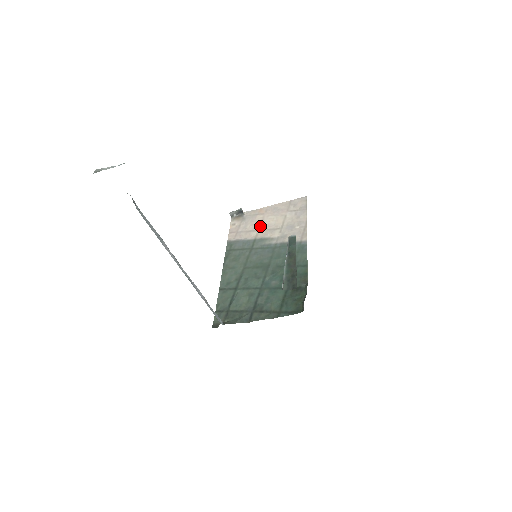
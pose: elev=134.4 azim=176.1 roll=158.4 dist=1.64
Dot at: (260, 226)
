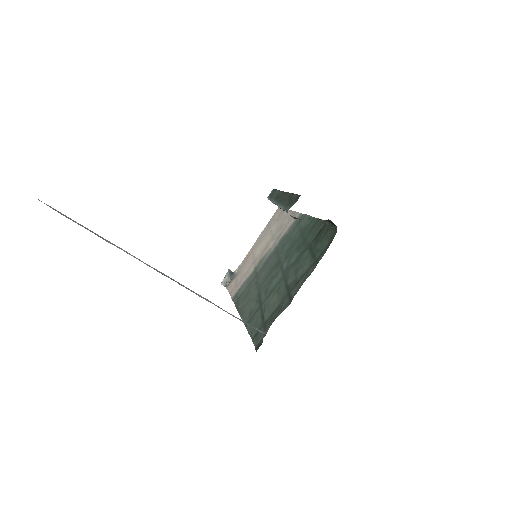
Dot at: (254, 259)
